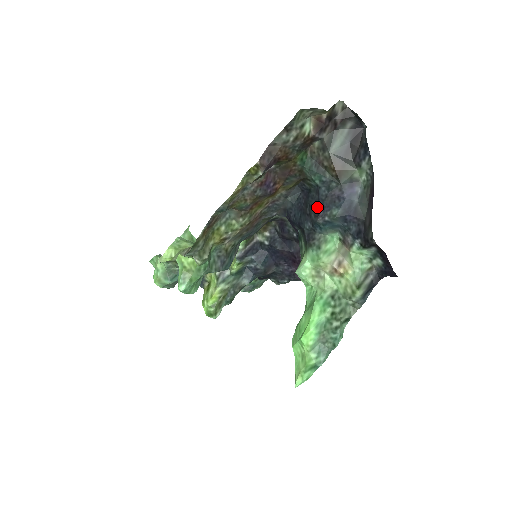
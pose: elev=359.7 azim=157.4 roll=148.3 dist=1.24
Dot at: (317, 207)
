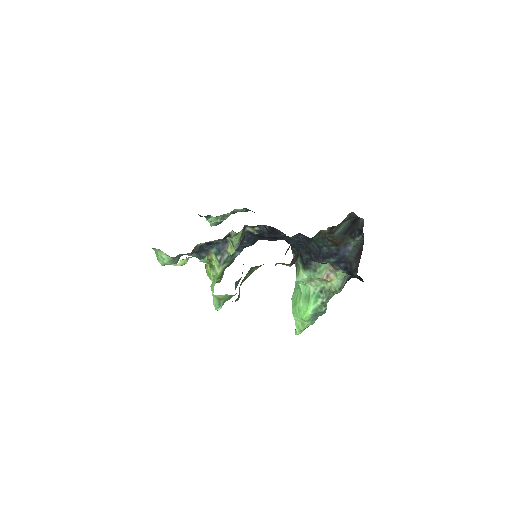
Dot at: (318, 255)
